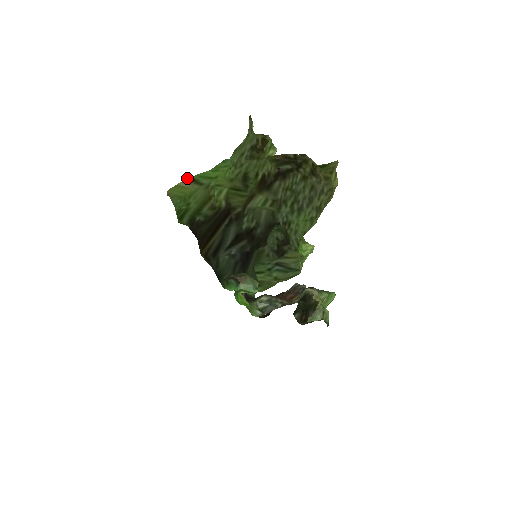
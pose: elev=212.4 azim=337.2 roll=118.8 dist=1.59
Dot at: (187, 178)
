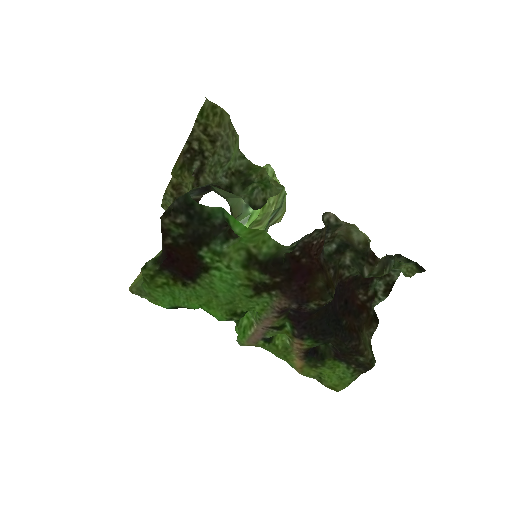
Dot at: occluded
